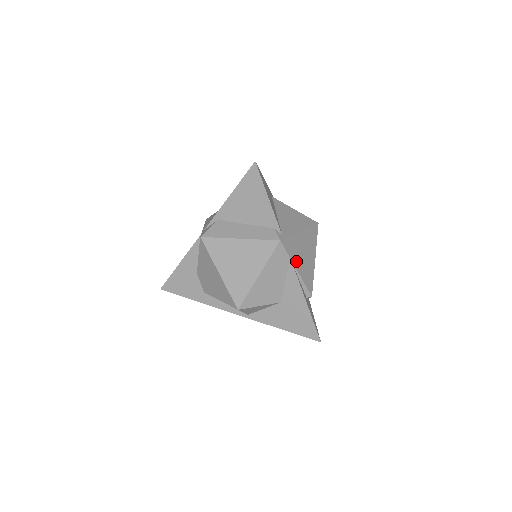
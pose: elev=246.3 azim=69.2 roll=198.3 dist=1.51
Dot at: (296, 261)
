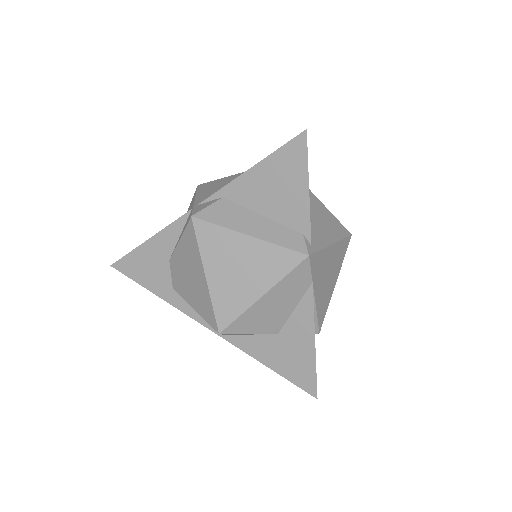
Dot at: (317, 285)
